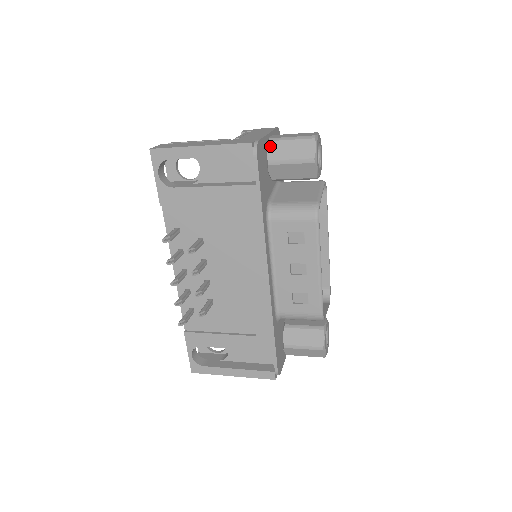
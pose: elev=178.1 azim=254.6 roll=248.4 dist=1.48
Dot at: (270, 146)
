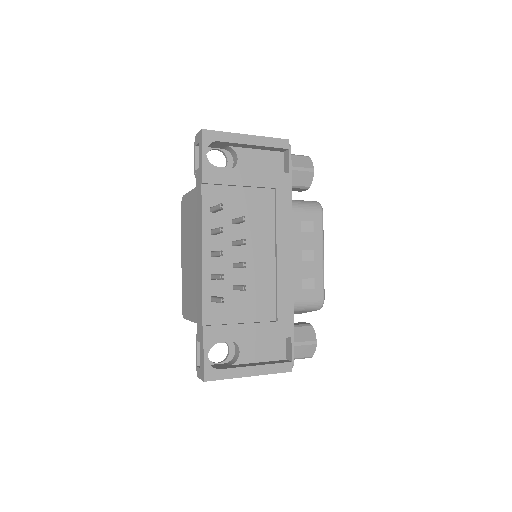
Dot at: occluded
